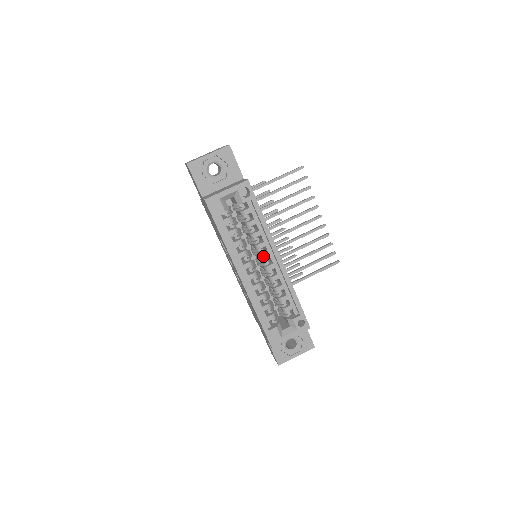
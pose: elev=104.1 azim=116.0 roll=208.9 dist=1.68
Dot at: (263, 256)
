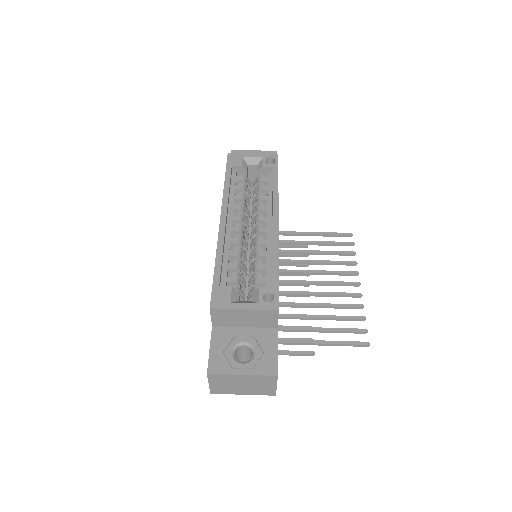
Dot at: (259, 217)
